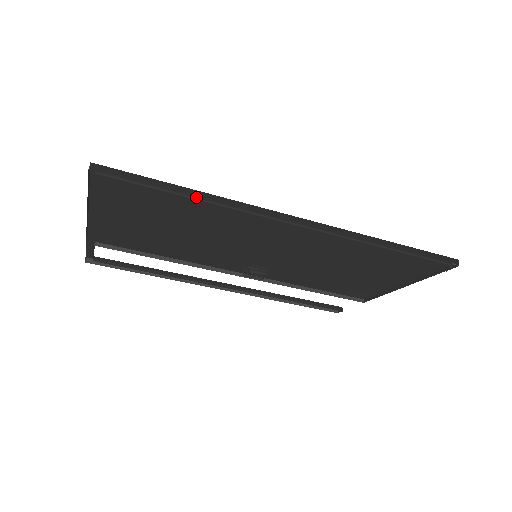
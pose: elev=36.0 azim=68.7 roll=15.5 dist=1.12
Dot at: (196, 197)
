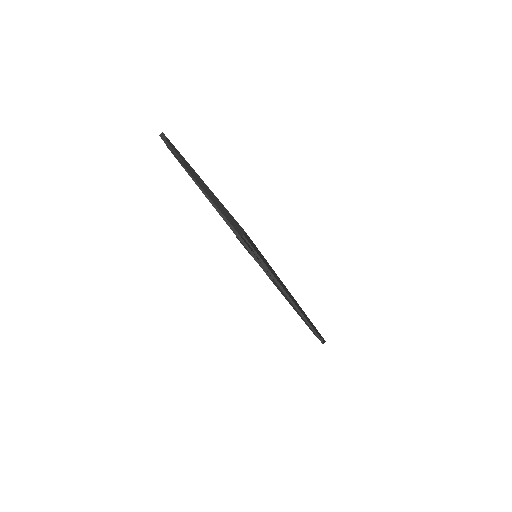
Dot at: (269, 272)
